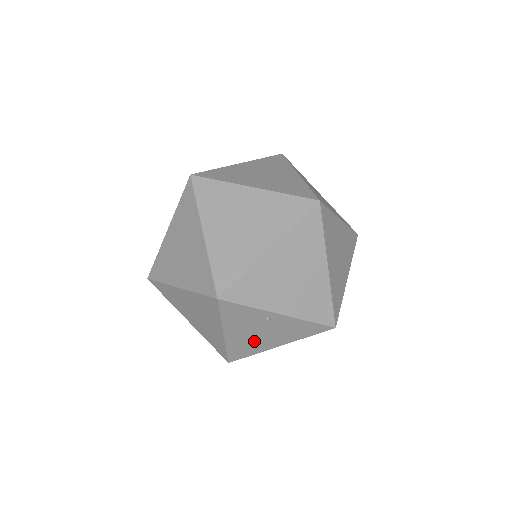
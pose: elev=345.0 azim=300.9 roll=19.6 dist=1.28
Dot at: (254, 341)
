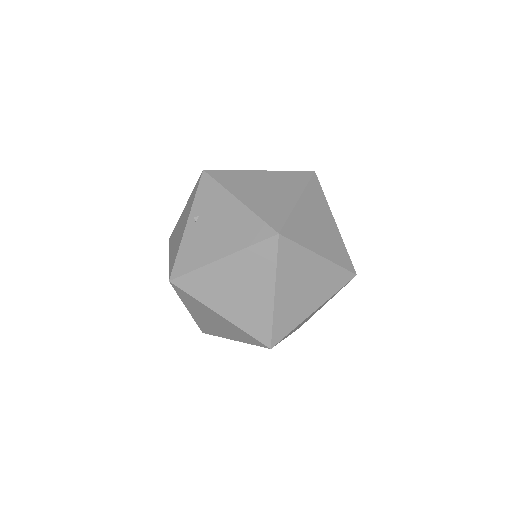
Dot at: occluded
